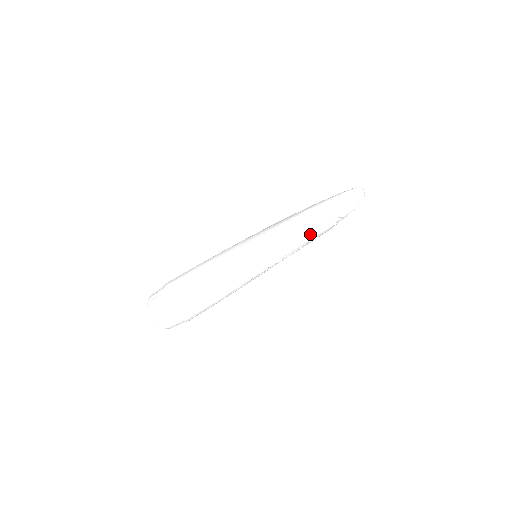
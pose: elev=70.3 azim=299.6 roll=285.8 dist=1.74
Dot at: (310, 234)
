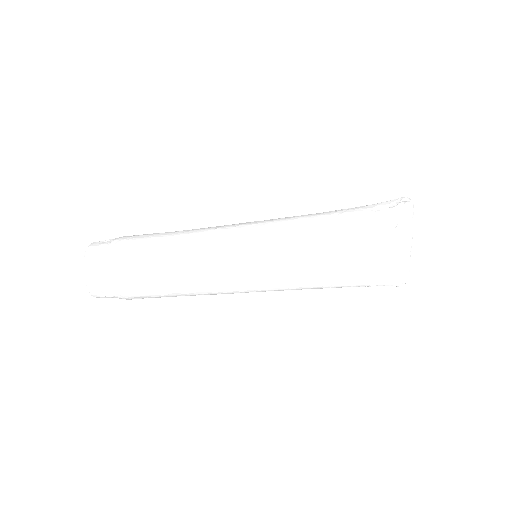
Dot at: (336, 218)
